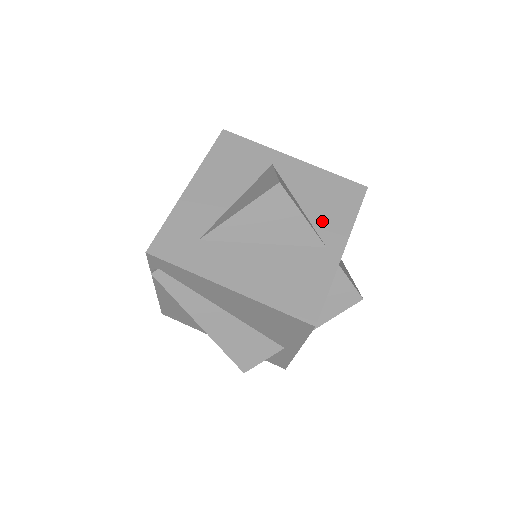
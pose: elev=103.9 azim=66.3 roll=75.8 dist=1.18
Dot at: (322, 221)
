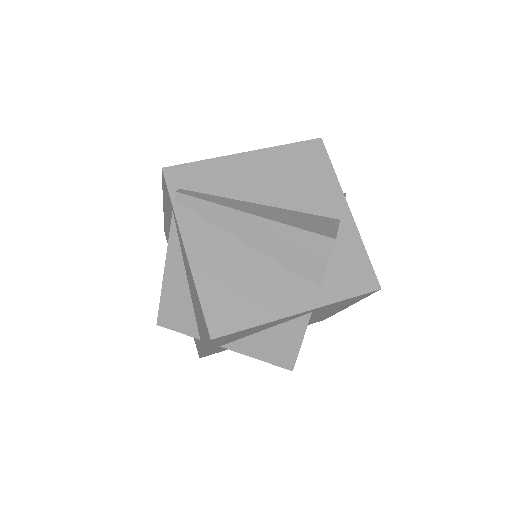
Dot at: occluded
